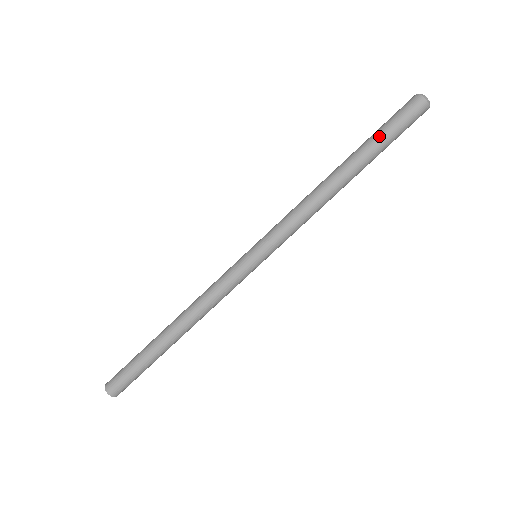
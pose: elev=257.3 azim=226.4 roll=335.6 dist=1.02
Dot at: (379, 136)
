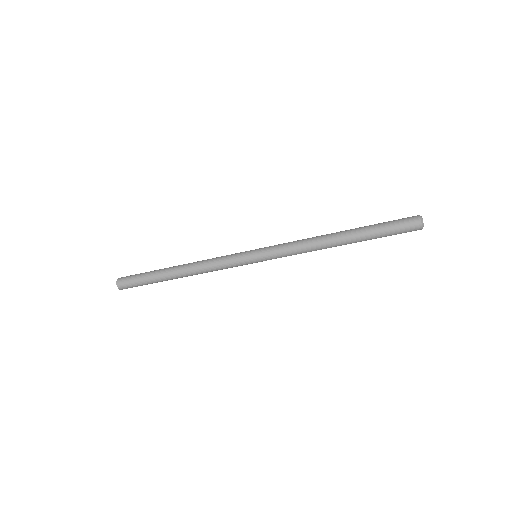
Dot at: (378, 230)
